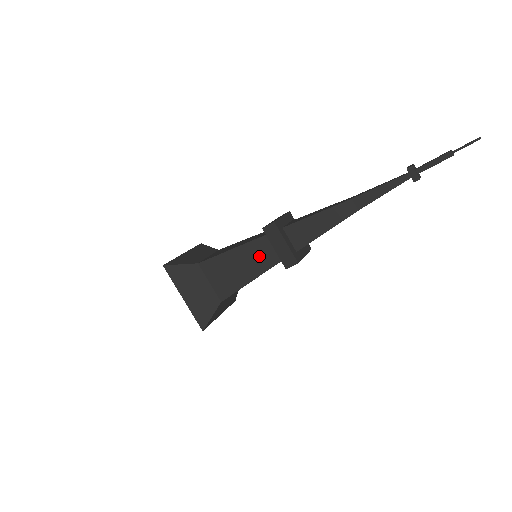
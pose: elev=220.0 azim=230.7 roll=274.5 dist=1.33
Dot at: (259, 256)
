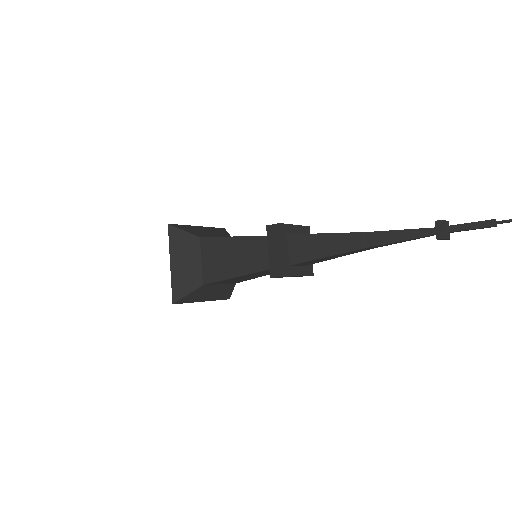
Dot at: occluded
